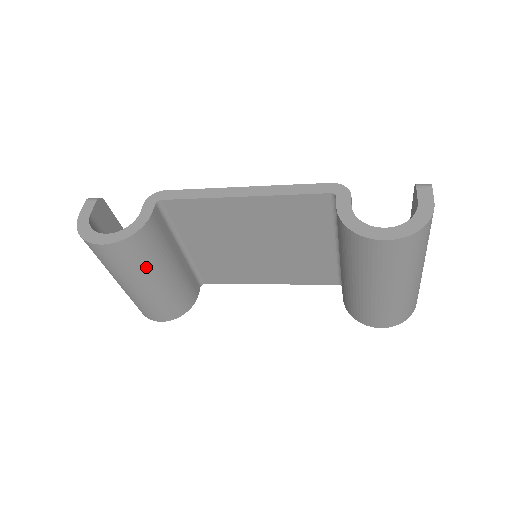
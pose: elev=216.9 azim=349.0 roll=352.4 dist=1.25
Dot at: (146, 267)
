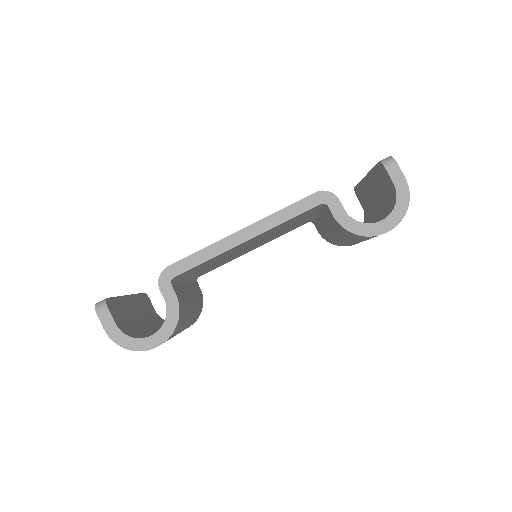
Dot at: (183, 325)
